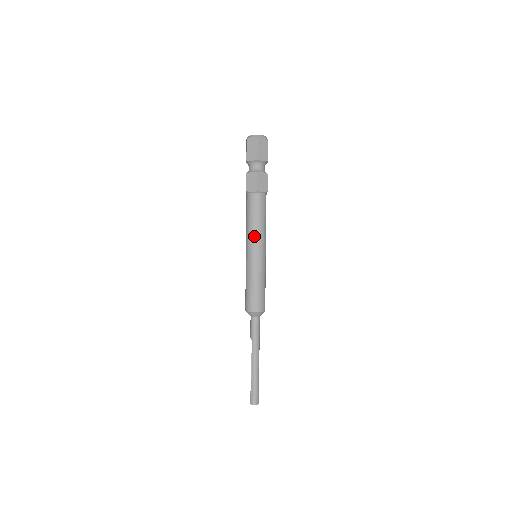
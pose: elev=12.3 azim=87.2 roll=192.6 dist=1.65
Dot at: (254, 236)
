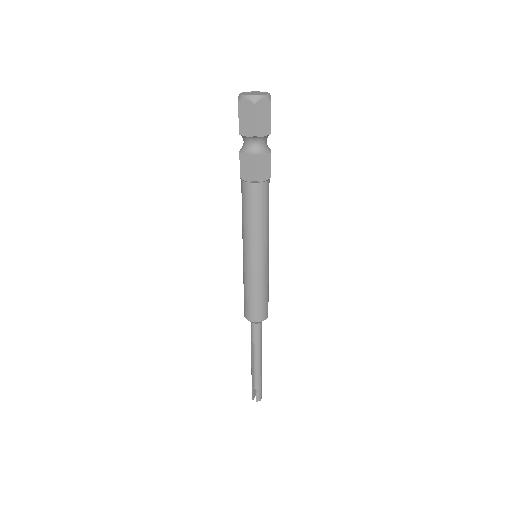
Dot at: (265, 237)
